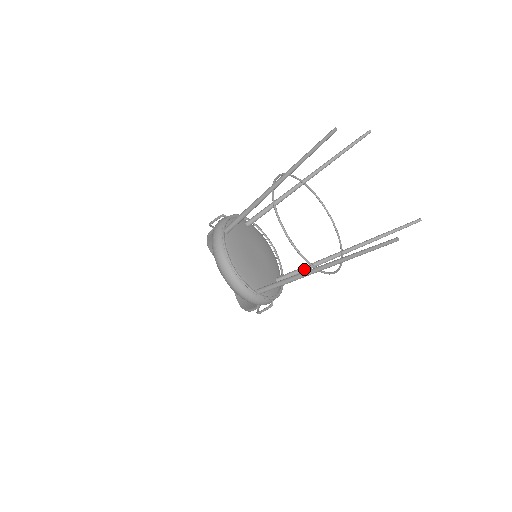
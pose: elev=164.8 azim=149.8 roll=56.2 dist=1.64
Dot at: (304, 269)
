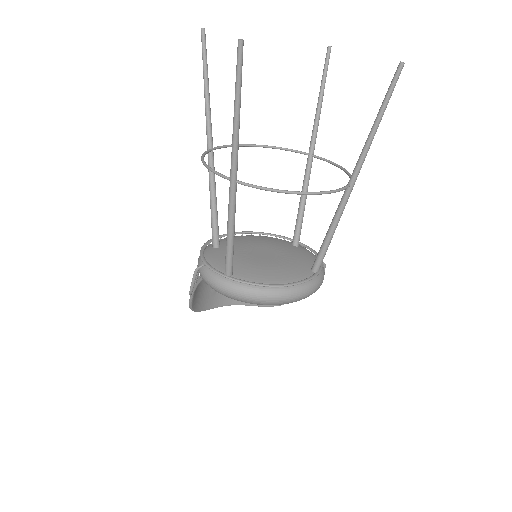
Dot at: (303, 208)
